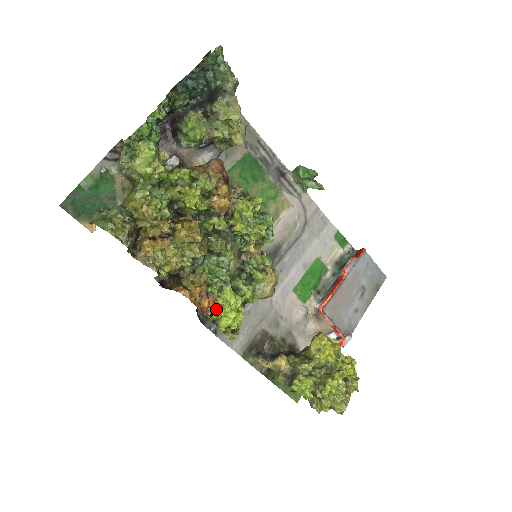
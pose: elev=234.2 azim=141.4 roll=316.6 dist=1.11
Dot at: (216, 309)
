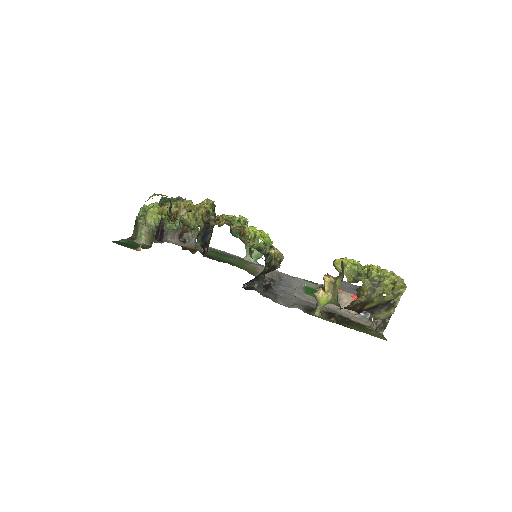
Dot at: (248, 237)
